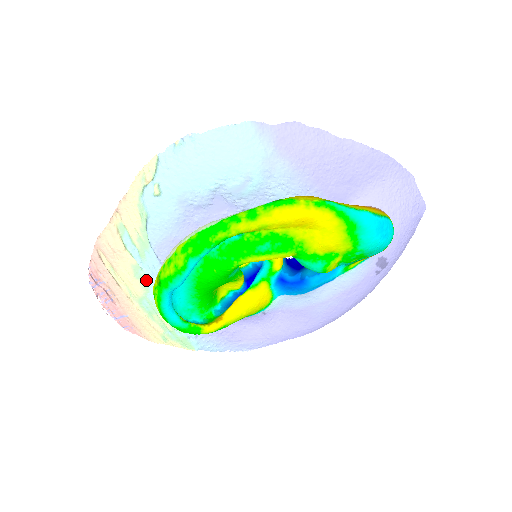
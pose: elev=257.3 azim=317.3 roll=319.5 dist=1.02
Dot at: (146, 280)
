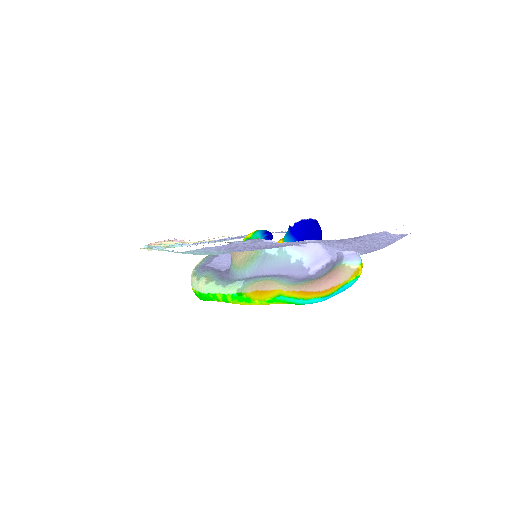
Dot at: occluded
